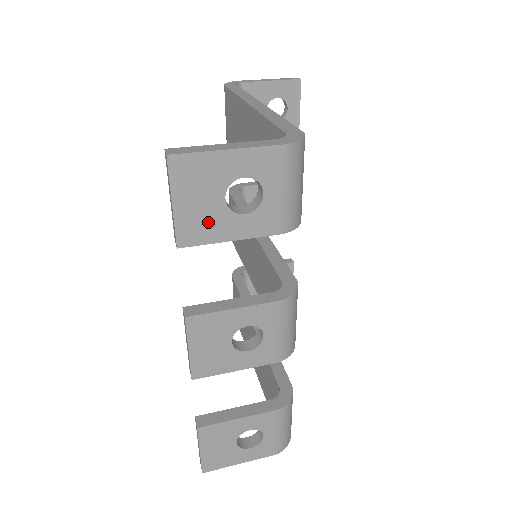
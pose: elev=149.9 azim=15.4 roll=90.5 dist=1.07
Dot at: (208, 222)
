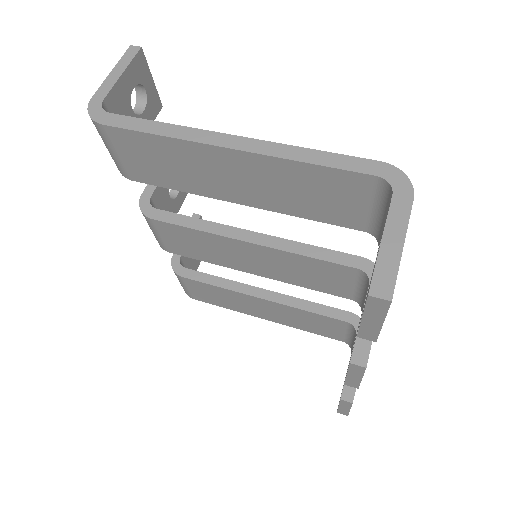
Dot at: occluded
